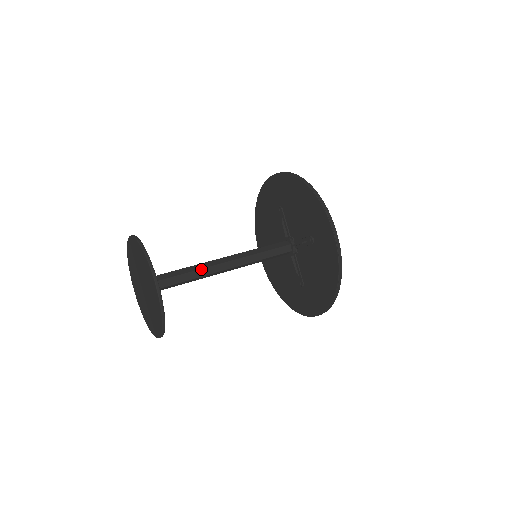
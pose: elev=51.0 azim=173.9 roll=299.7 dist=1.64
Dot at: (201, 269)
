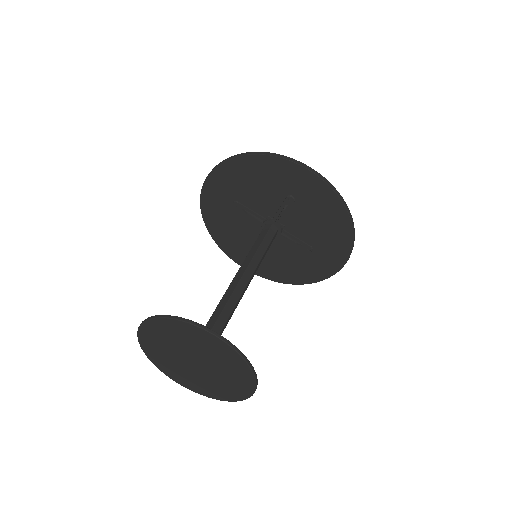
Dot at: (227, 302)
